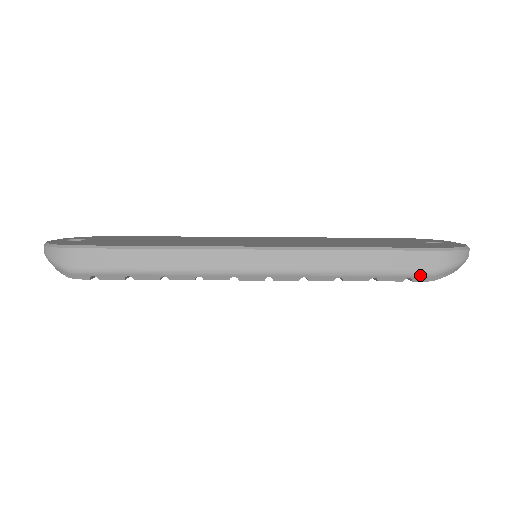
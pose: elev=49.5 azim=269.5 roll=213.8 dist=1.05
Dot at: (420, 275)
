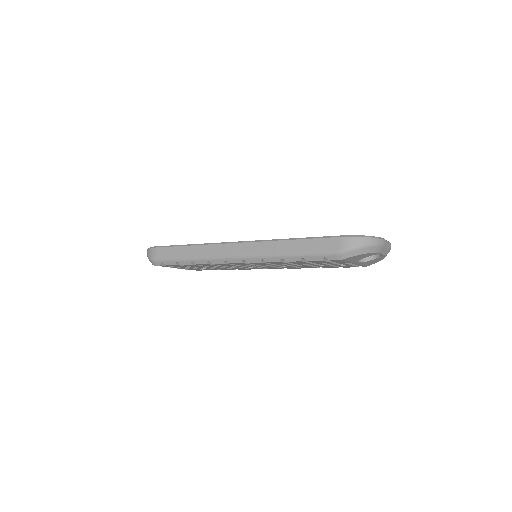
Dot at: (330, 255)
